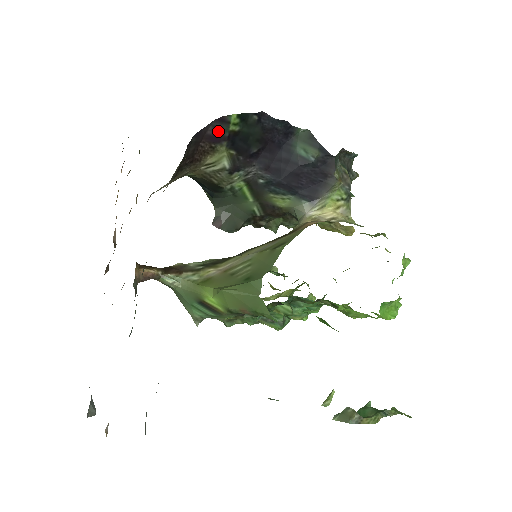
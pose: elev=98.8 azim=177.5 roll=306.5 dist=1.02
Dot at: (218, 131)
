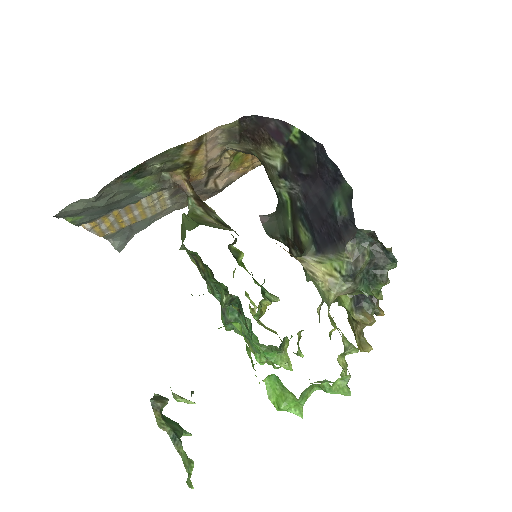
Dot at: (280, 131)
